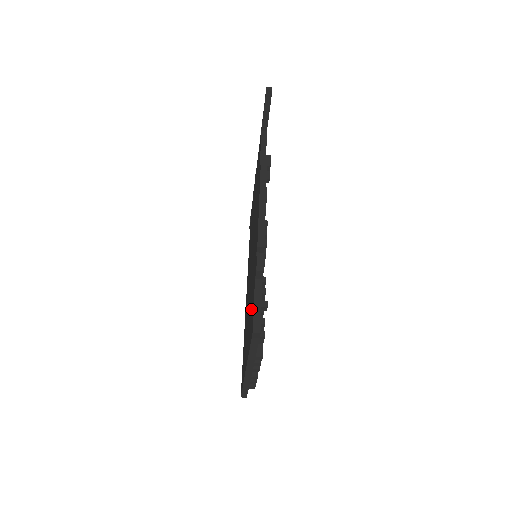
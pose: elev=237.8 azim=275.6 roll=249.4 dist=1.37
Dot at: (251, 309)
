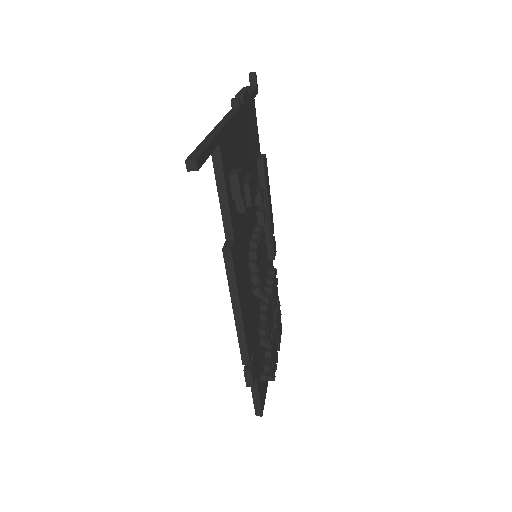
Dot at: occluded
